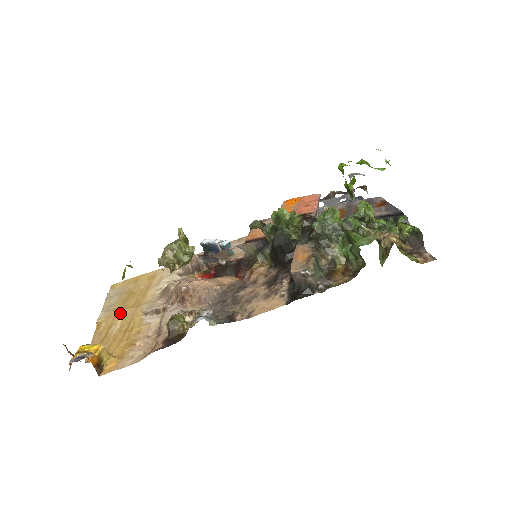
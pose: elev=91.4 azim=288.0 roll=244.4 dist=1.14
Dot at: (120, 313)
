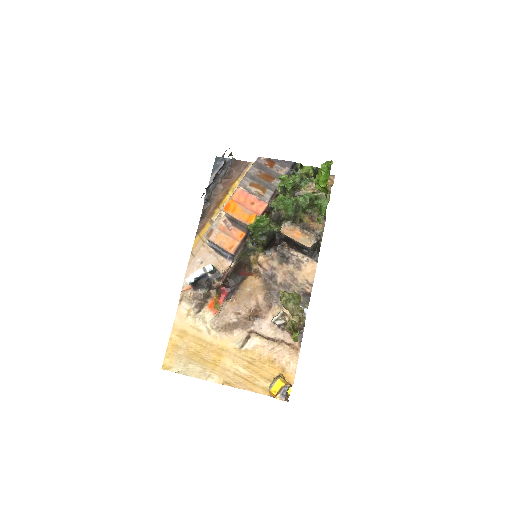
Dot at: (224, 365)
